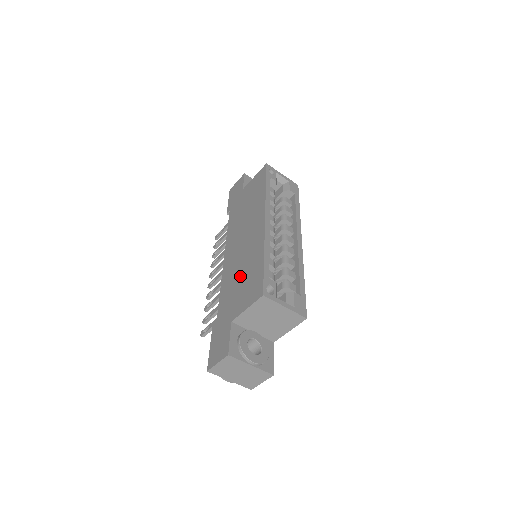
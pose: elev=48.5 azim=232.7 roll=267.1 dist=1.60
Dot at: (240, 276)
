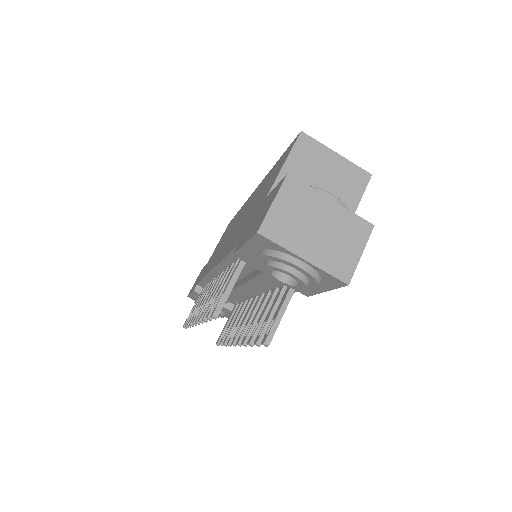
Dot at: (251, 208)
